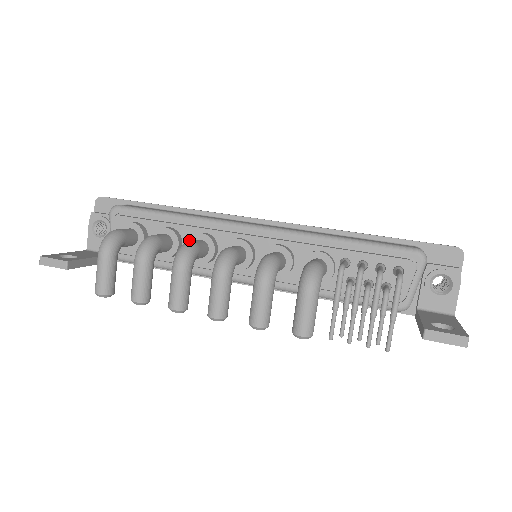
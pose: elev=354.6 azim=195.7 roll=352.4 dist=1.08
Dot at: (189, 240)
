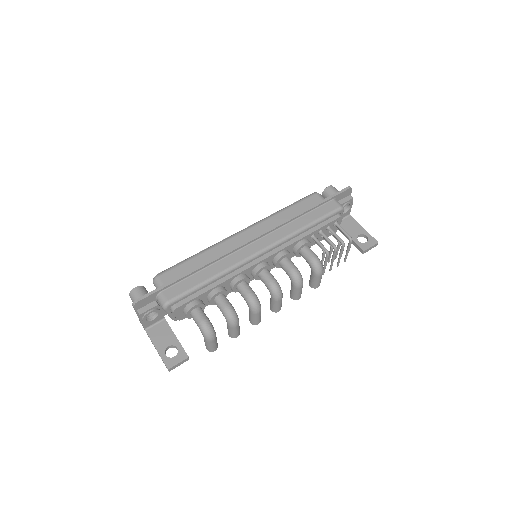
Dot at: (234, 287)
